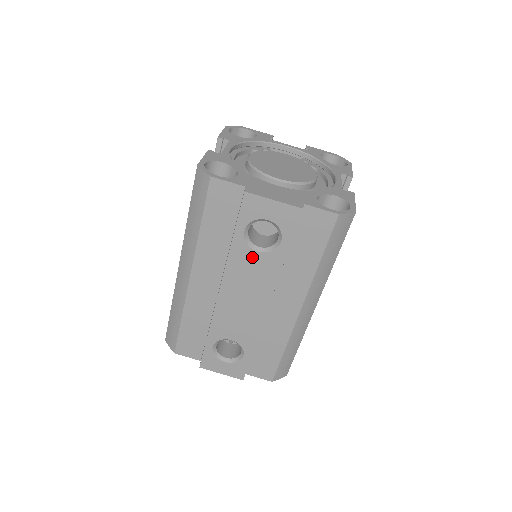
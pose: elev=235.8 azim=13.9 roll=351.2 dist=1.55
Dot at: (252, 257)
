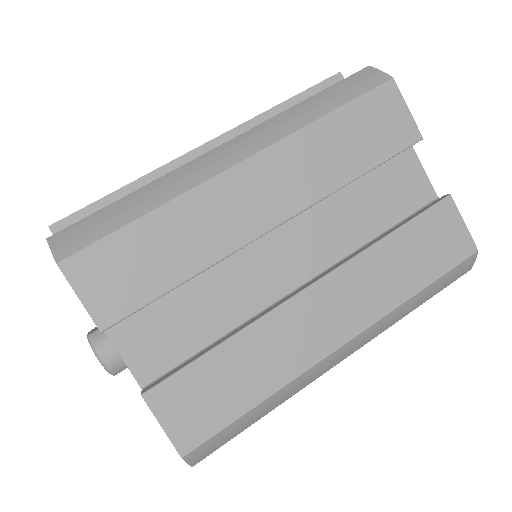
Dot at: occluded
